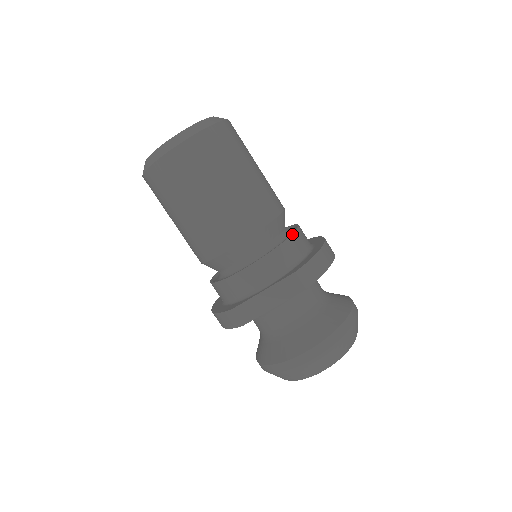
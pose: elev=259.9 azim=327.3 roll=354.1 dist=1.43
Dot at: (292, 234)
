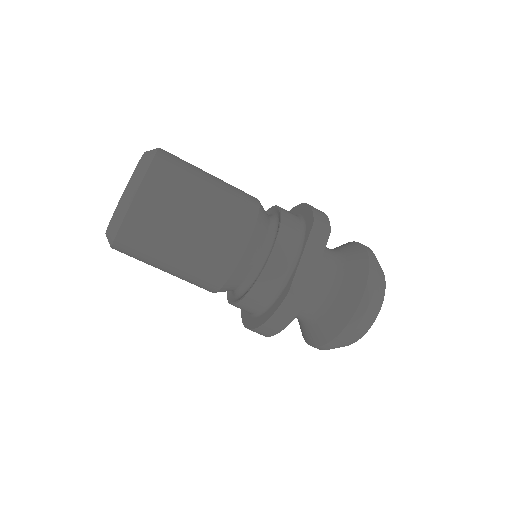
Dot at: (279, 207)
